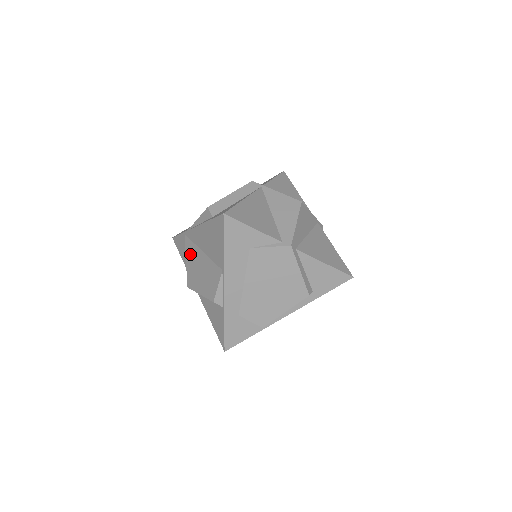
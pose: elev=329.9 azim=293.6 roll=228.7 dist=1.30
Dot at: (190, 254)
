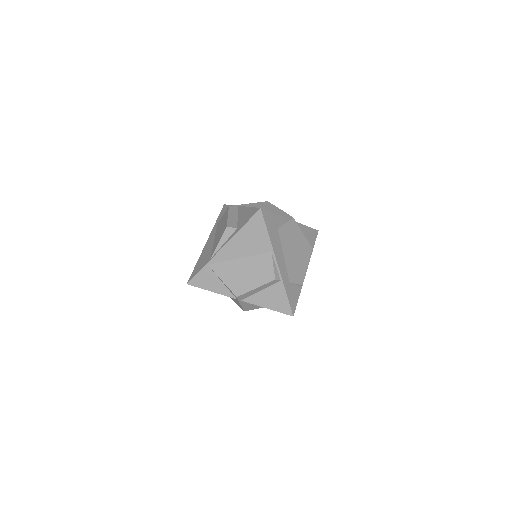
Dot at: (225, 272)
